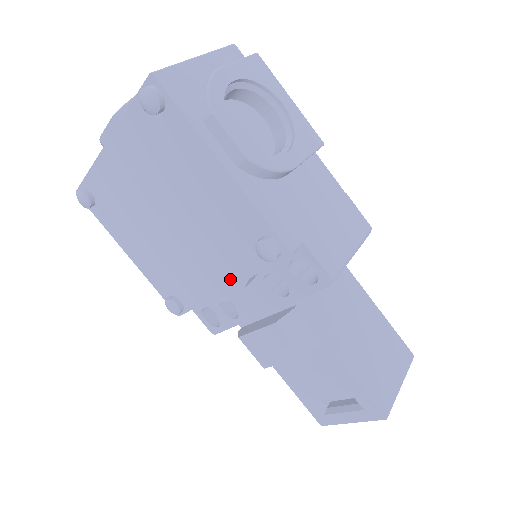
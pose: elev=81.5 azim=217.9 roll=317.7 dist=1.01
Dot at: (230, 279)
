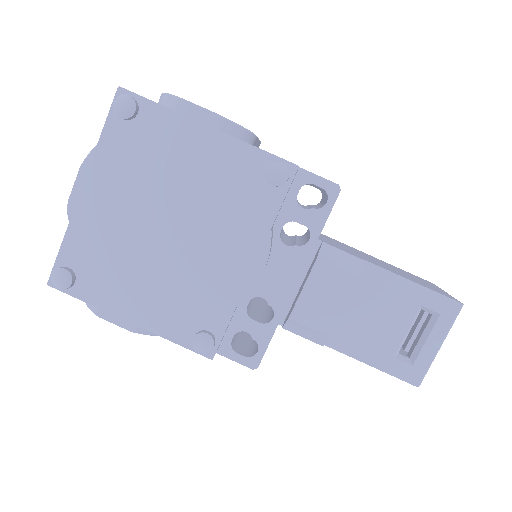
Dot at: (253, 247)
